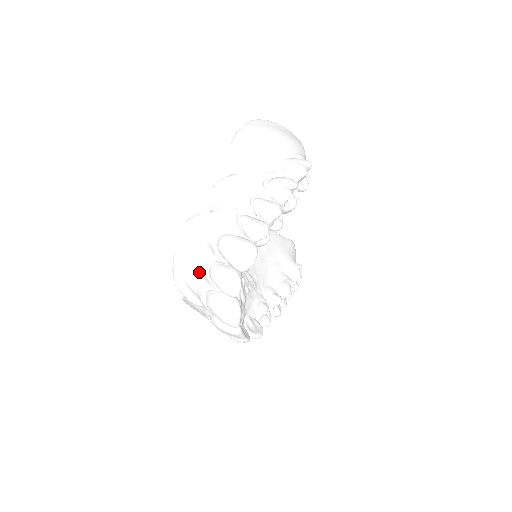
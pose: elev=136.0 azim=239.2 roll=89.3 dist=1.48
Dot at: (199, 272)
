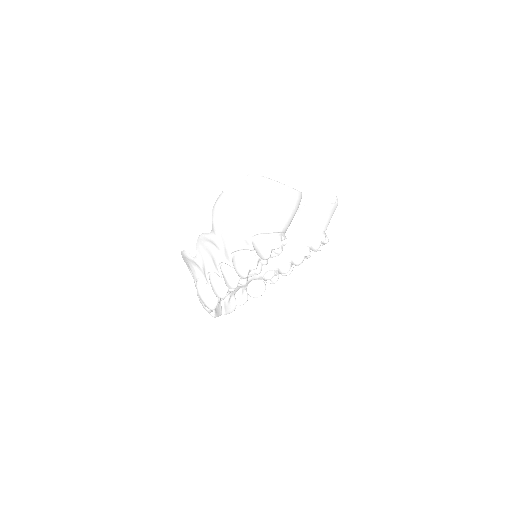
Dot at: occluded
